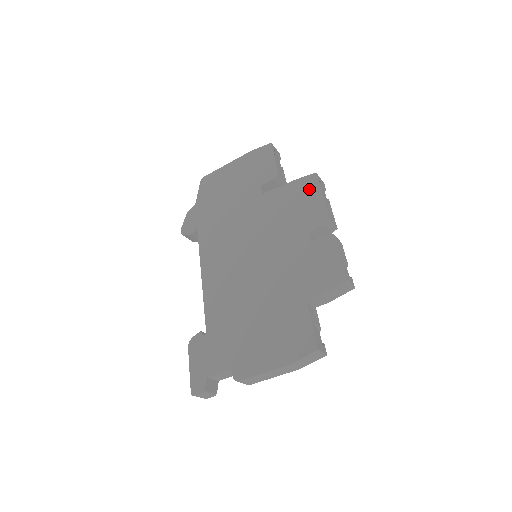
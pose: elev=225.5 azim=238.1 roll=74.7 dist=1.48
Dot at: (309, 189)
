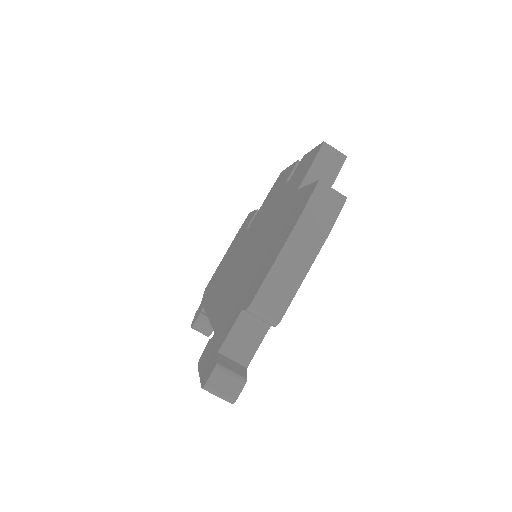
Dot at: (279, 179)
